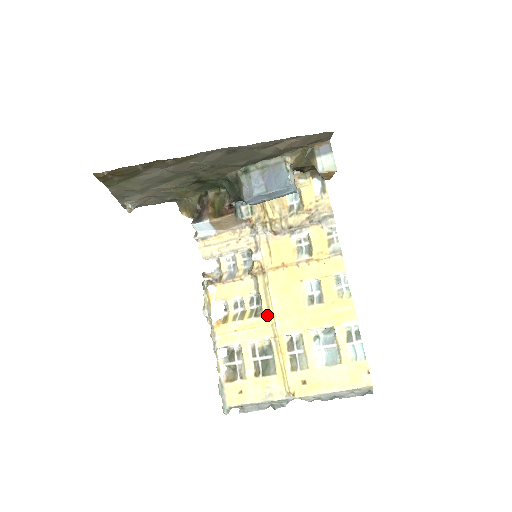
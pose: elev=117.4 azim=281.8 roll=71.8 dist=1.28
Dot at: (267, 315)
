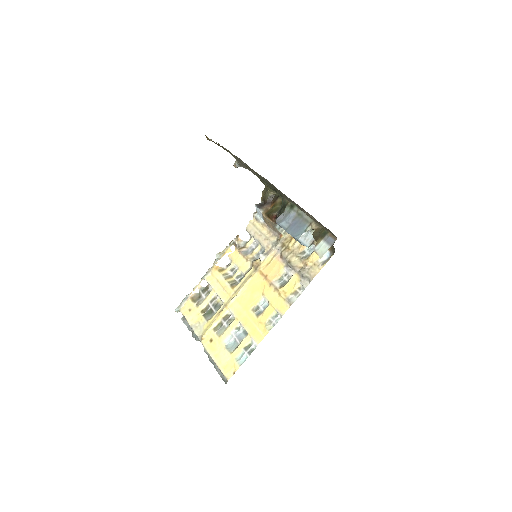
Dot at: (235, 291)
